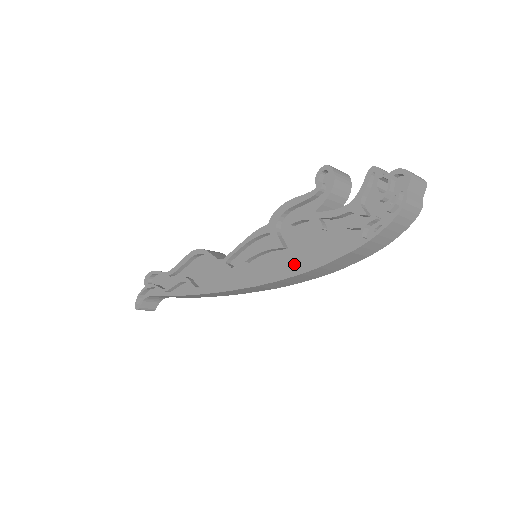
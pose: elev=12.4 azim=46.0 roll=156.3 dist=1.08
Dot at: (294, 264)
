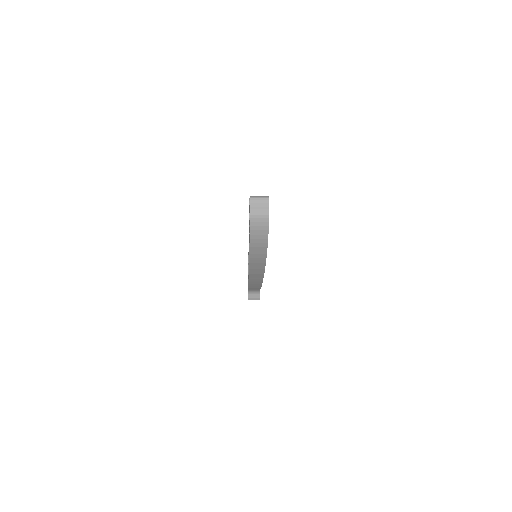
Dot at: occluded
